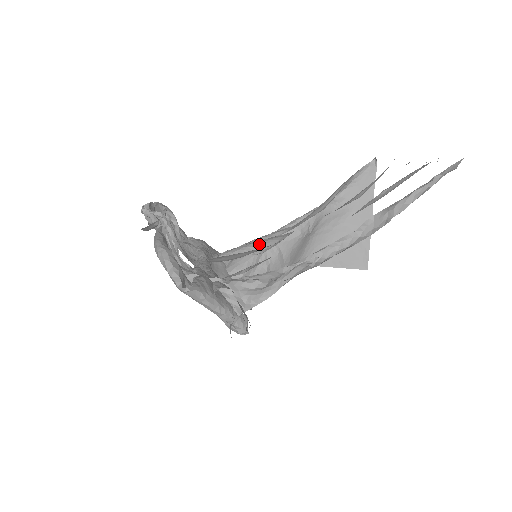
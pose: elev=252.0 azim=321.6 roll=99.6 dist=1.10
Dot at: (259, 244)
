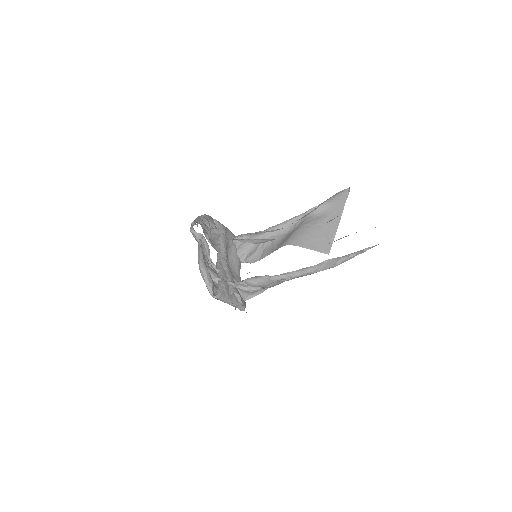
Dot at: (260, 239)
